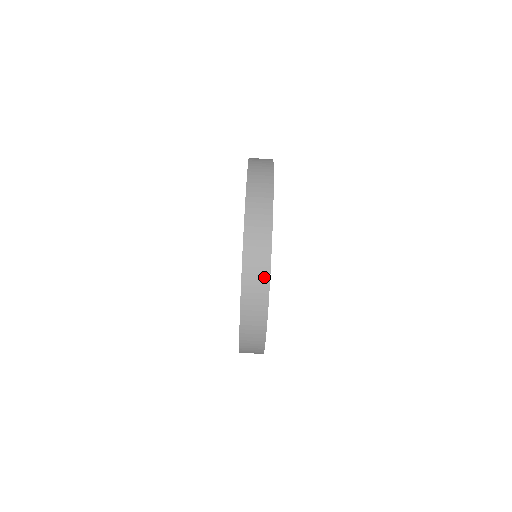
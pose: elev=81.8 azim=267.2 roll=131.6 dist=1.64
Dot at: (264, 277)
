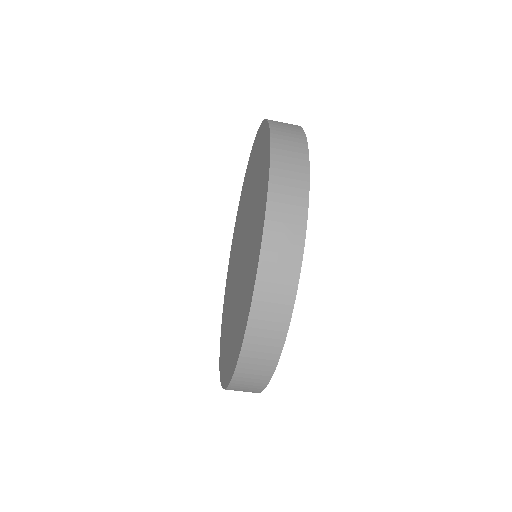
Dot at: occluded
